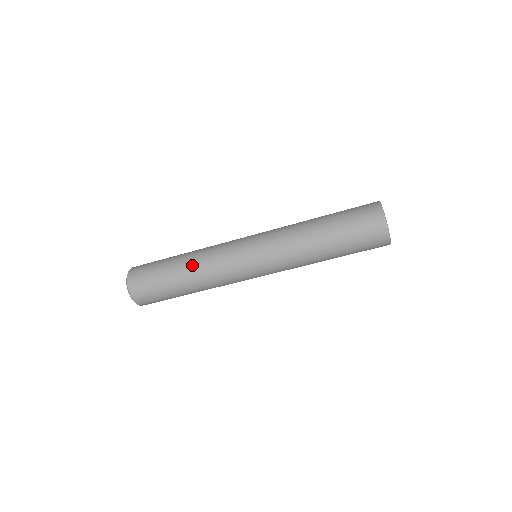
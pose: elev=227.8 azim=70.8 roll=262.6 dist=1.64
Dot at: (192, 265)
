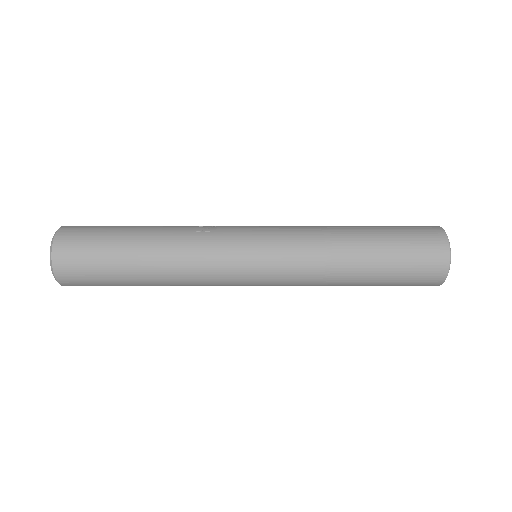
Dot at: (164, 242)
